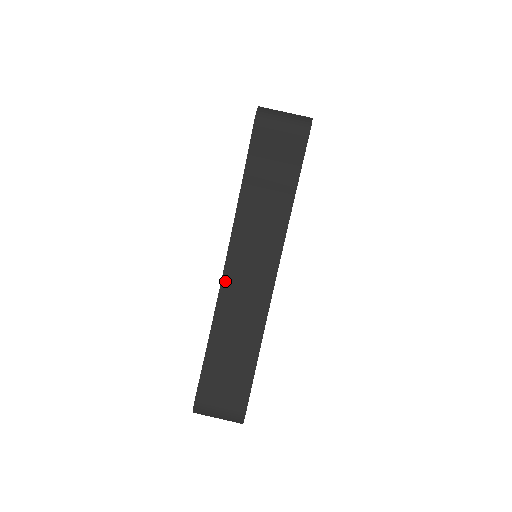
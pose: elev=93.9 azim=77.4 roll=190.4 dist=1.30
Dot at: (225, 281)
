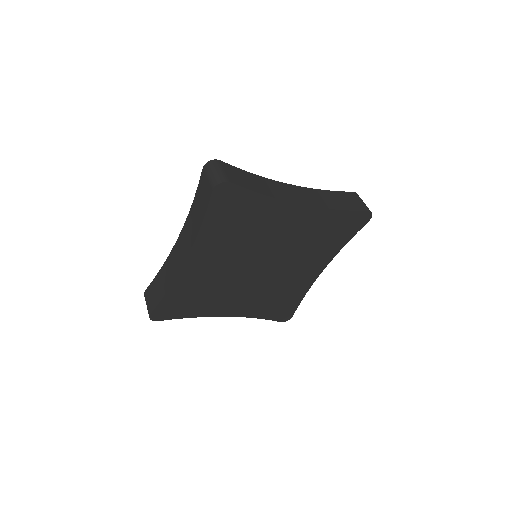
Dot at: (283, 184)
